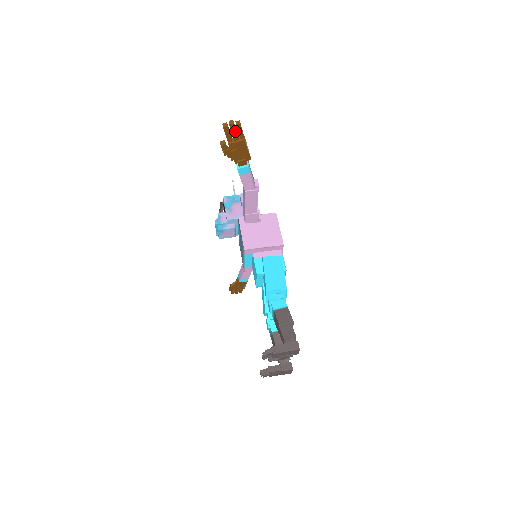
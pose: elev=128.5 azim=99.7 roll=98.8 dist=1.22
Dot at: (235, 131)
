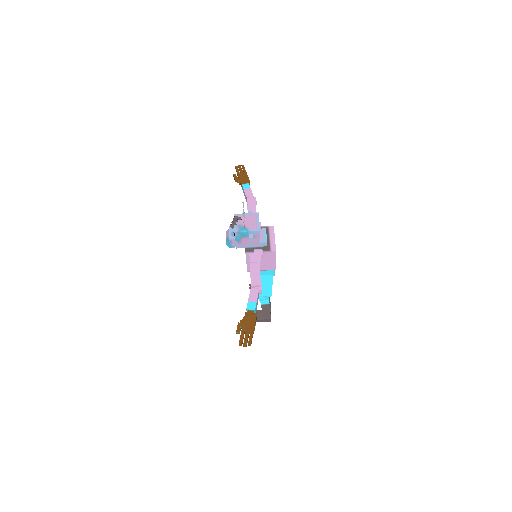
Dot at: (247, 340)
